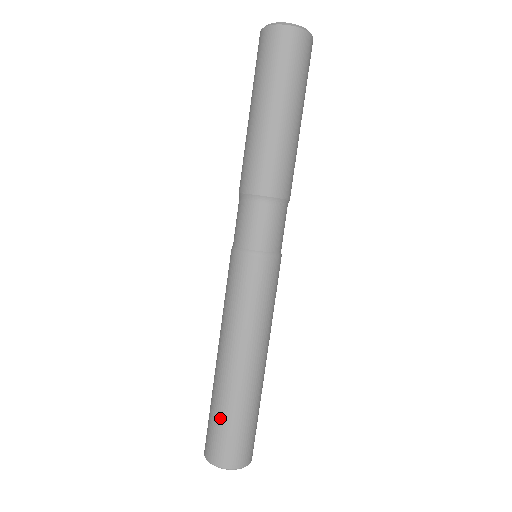
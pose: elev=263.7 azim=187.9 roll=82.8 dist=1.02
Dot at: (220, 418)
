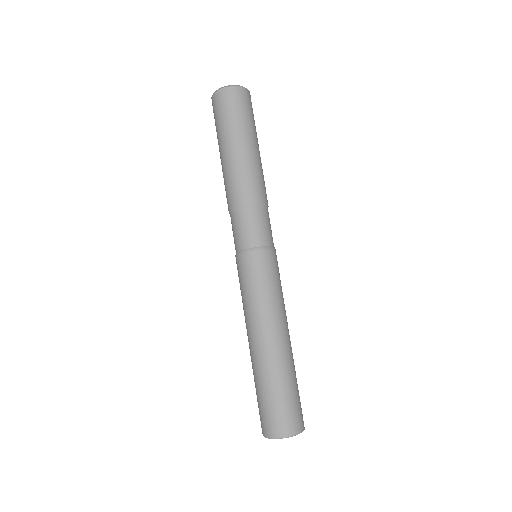
Dot at: (257, 393)
